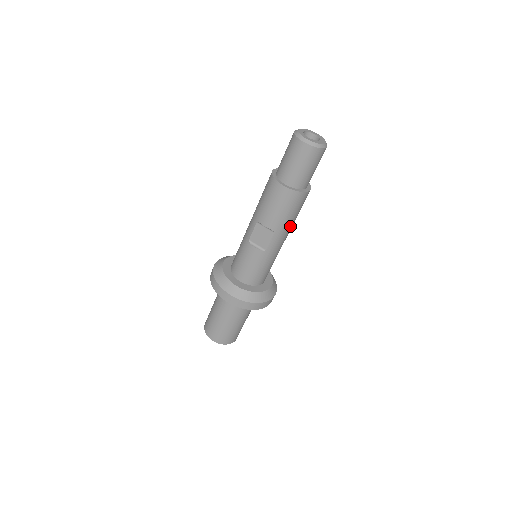
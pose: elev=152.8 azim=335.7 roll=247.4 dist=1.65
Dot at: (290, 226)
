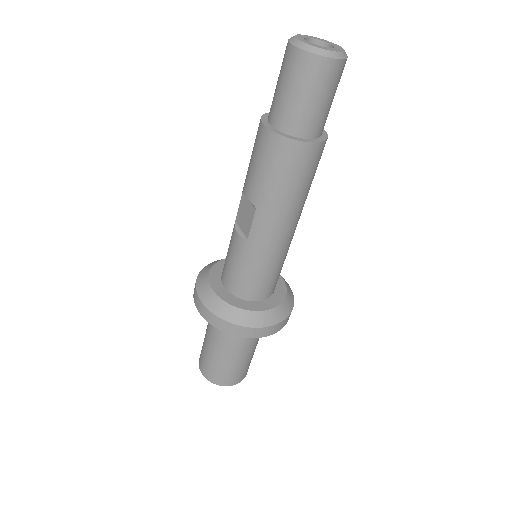
Dot at: (284, 205)
